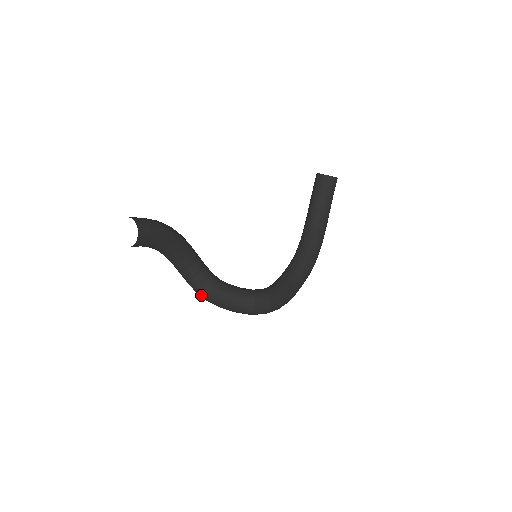
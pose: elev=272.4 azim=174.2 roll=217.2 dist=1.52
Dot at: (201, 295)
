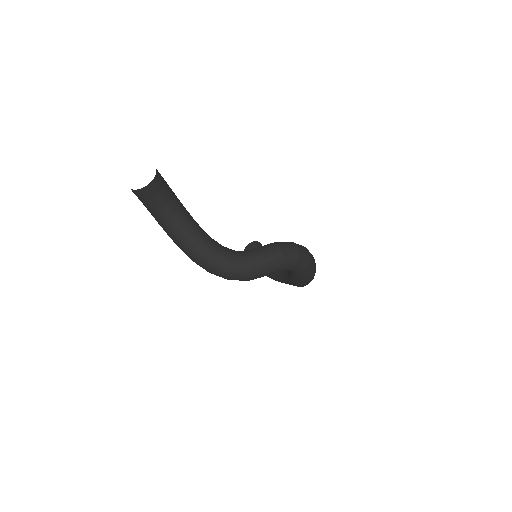
Dot at: (239, 266)
